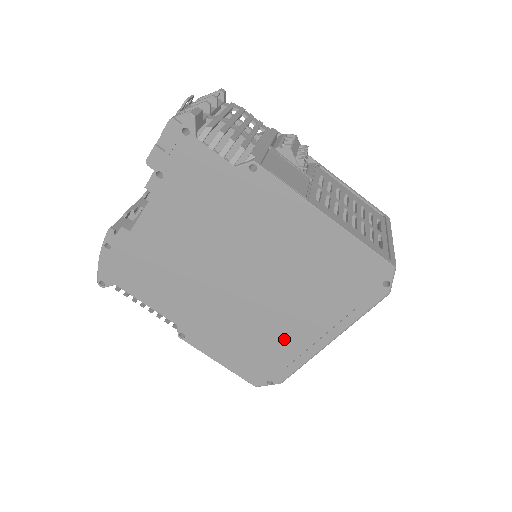
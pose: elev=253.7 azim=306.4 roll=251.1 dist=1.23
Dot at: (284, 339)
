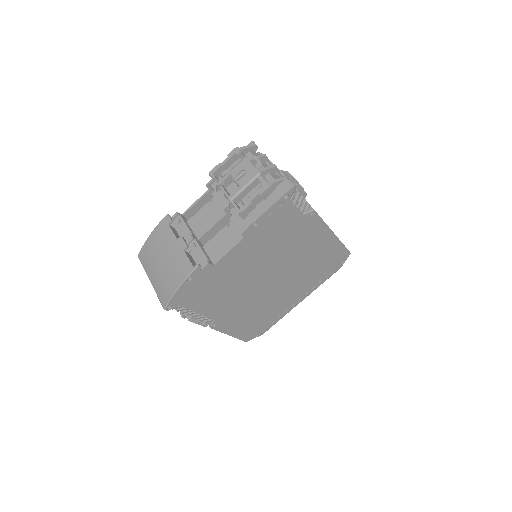
Dot at: (279, 307)
